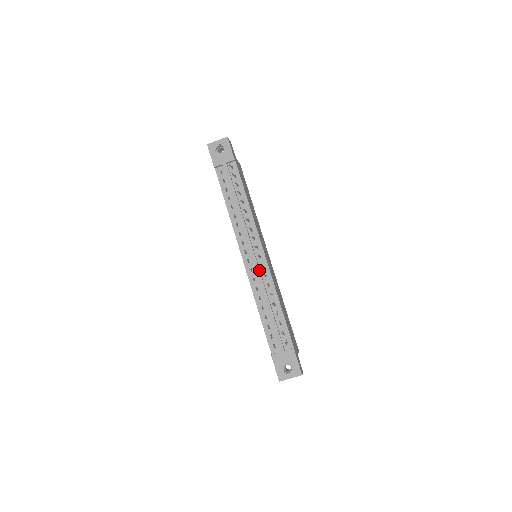
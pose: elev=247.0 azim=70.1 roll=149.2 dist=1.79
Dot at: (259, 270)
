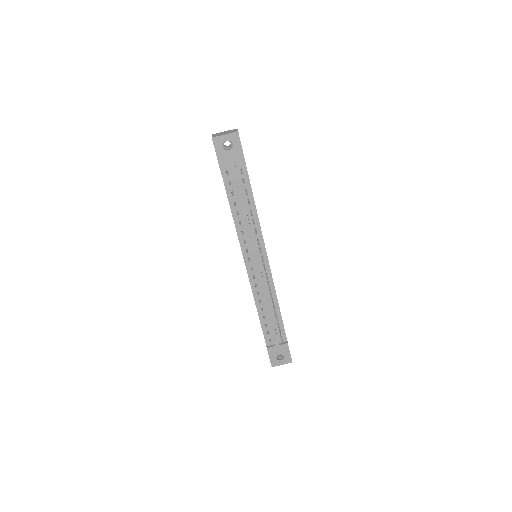
Dot at: (263, 279)
